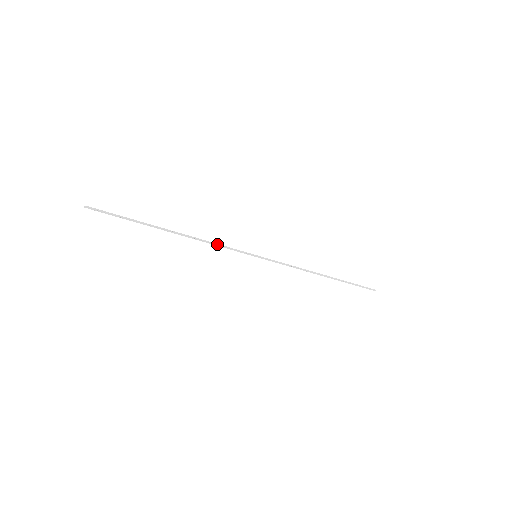
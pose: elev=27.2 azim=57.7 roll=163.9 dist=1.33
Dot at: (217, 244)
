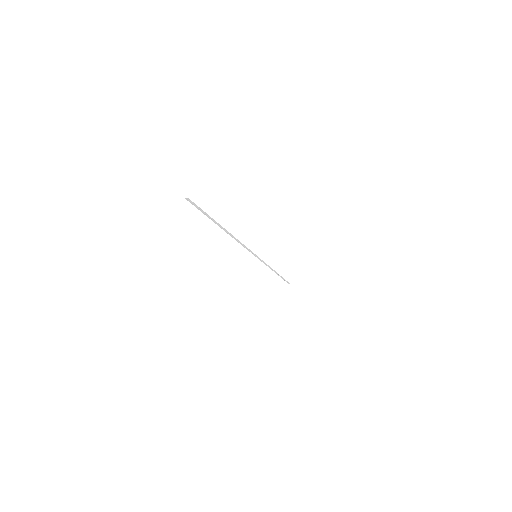
Dot at: (243, 245)
